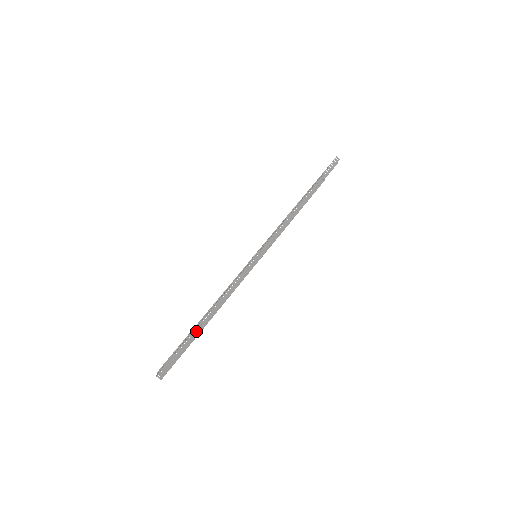
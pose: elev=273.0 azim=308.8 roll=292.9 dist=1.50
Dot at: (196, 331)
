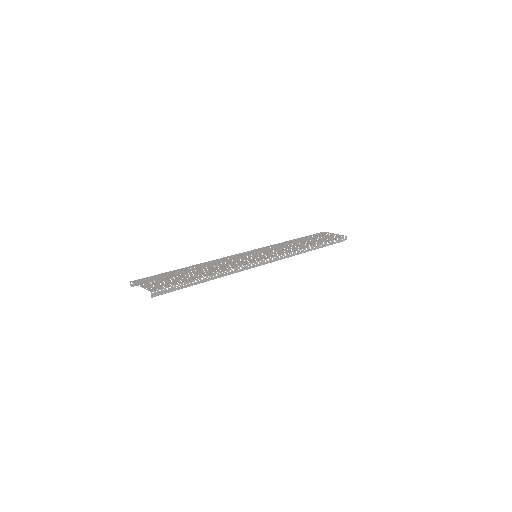
Dot at: (193, 283)
